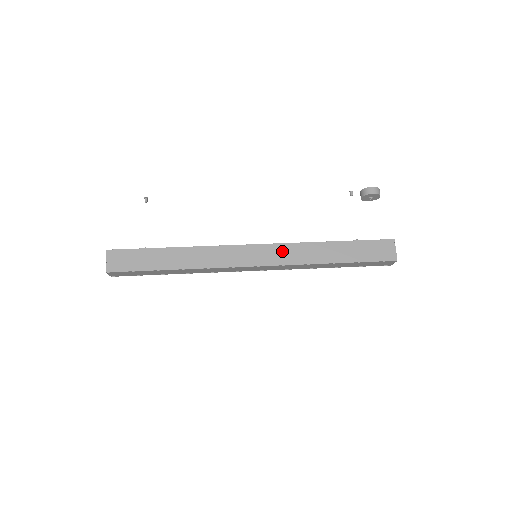
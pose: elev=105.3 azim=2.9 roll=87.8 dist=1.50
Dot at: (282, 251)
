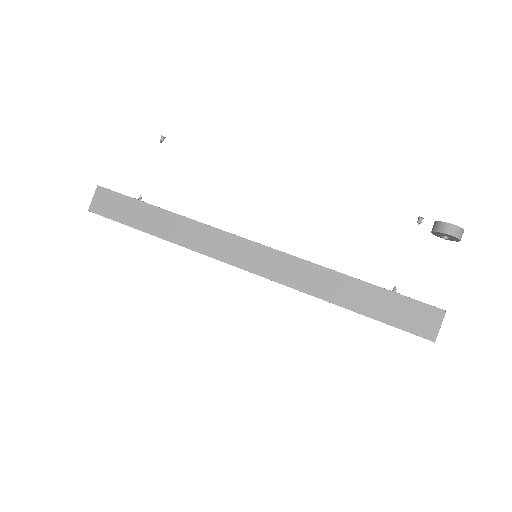
Dot at: (285, 265)
